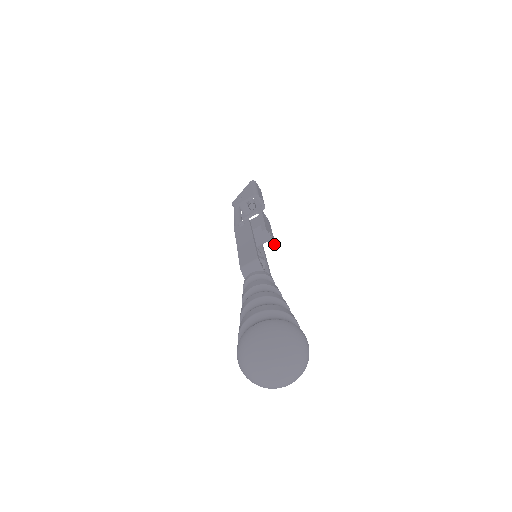
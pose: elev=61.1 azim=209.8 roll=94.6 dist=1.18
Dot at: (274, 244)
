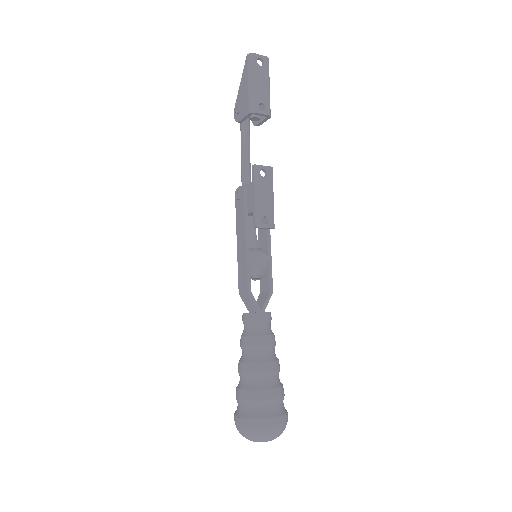
Dot at: (273, 228)
